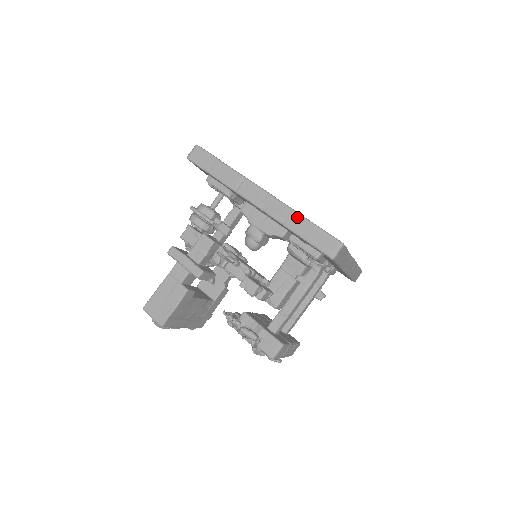
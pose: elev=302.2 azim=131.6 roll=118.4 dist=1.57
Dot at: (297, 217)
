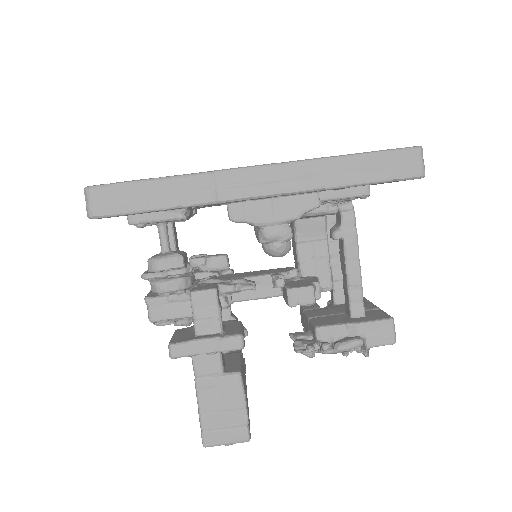
Dot at: (335, 163)
